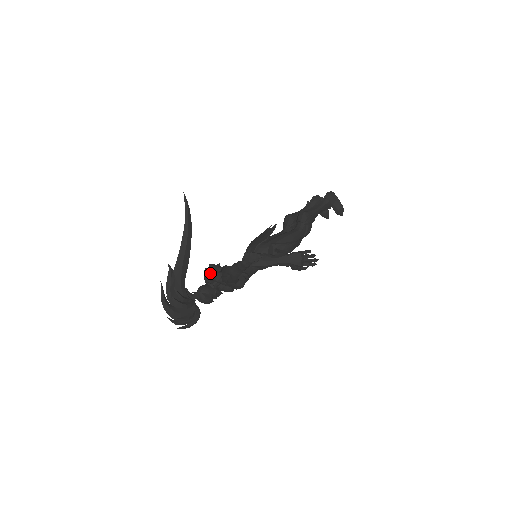
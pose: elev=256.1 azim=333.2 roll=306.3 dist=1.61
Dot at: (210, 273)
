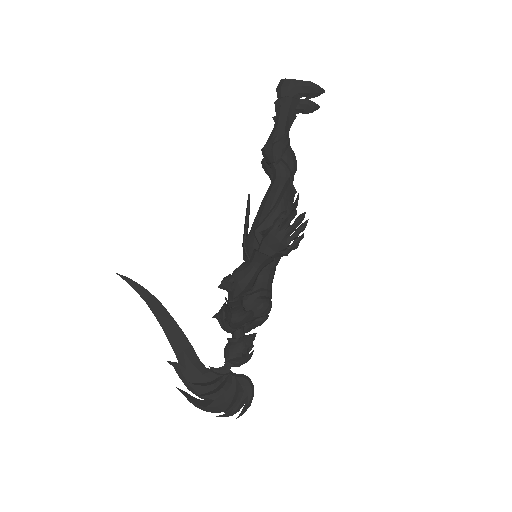
Dot at: occluded
